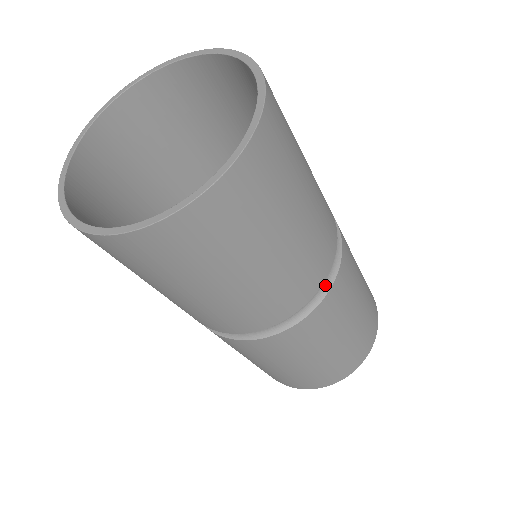
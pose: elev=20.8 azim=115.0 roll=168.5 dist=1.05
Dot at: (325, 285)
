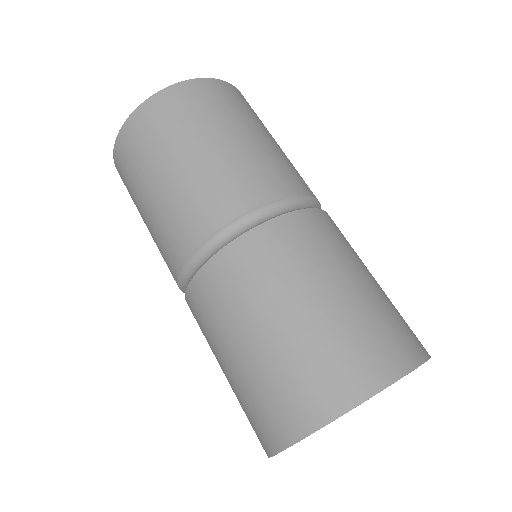
Dot at: (269, 216)
